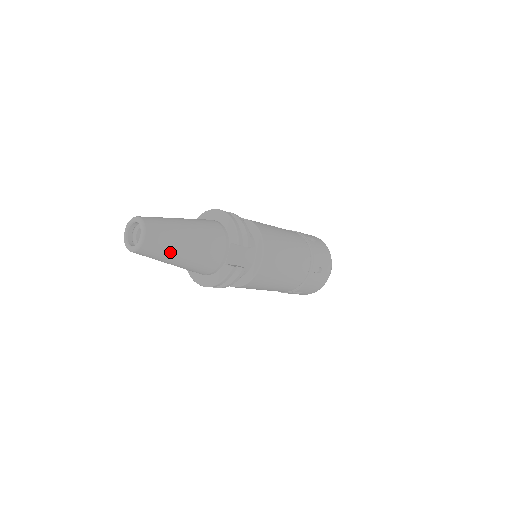
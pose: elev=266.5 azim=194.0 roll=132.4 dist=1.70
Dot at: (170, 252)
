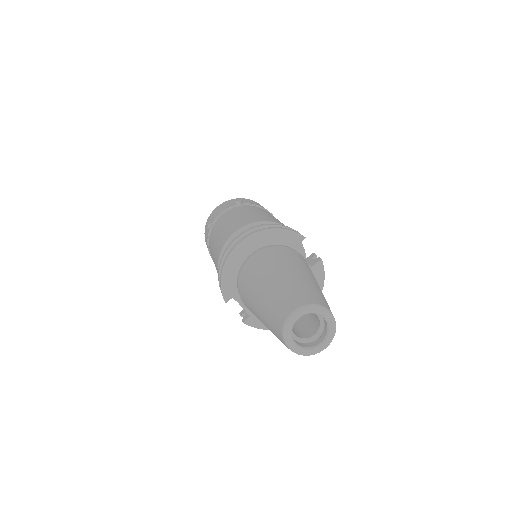
Dot at: occluded
